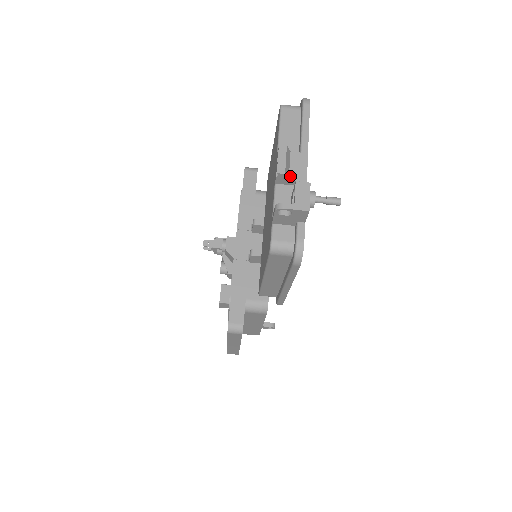
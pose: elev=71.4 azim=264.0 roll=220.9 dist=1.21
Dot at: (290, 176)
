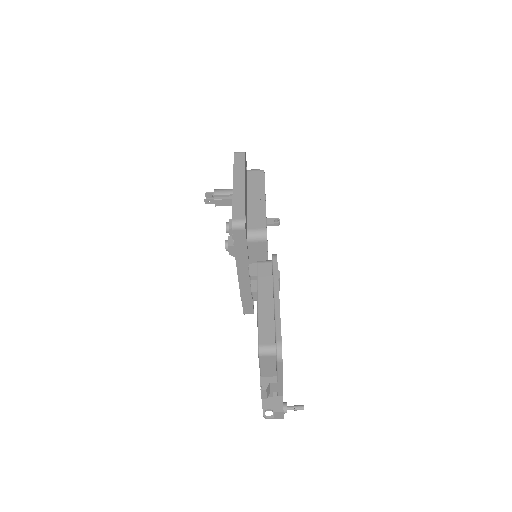
Dot at: (271, 391)
